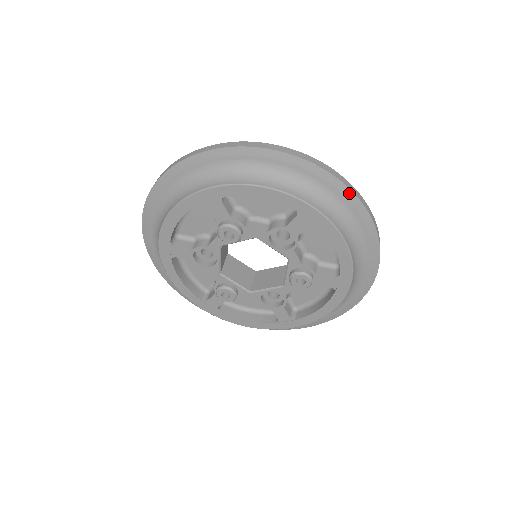
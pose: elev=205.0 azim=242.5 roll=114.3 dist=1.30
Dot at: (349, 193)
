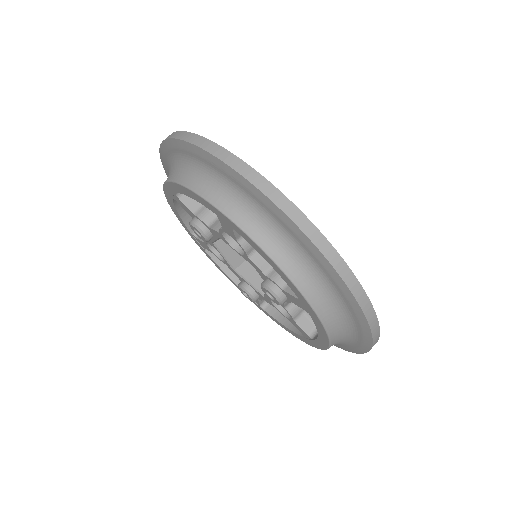
Dot at: (254, 189)
